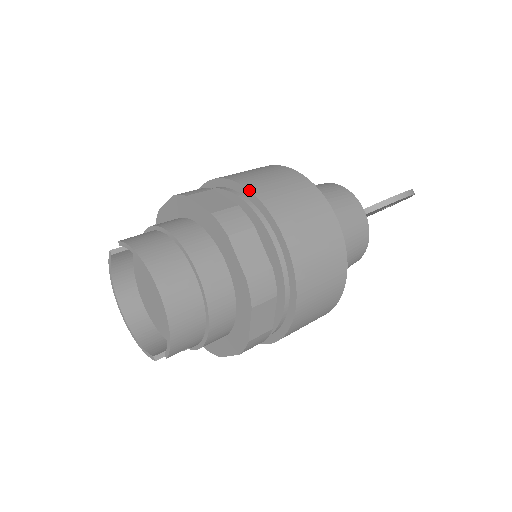
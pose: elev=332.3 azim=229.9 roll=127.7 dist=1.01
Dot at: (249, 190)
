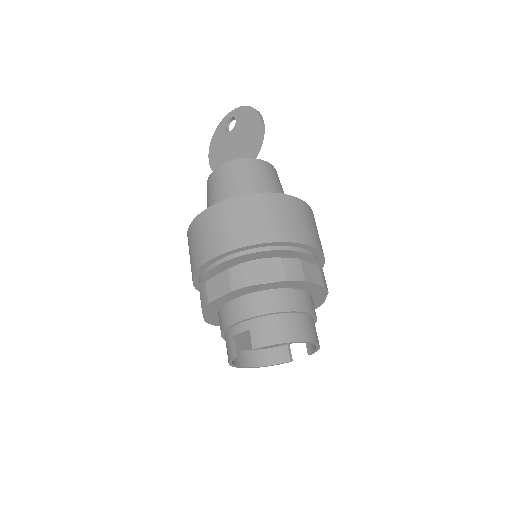
Dot at: (273, 243)
